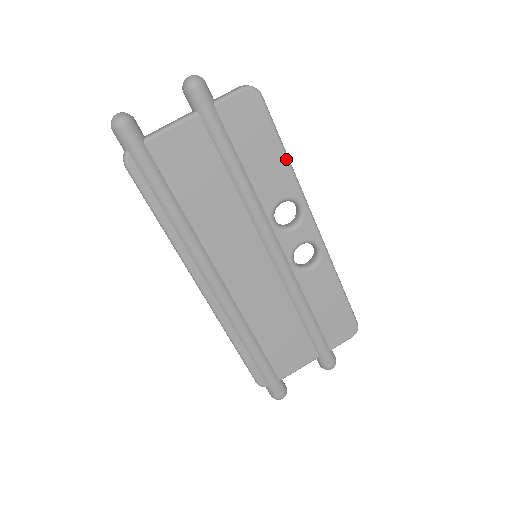
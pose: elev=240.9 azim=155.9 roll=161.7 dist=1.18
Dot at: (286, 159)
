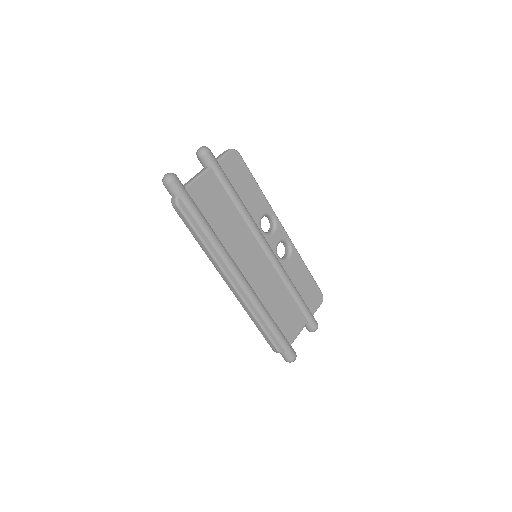
Dot at: (260, 189)
